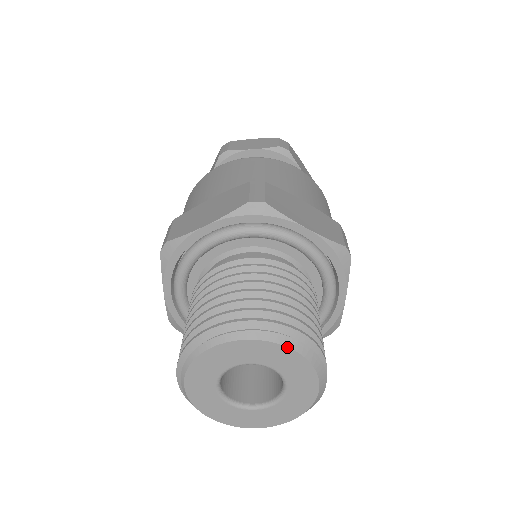
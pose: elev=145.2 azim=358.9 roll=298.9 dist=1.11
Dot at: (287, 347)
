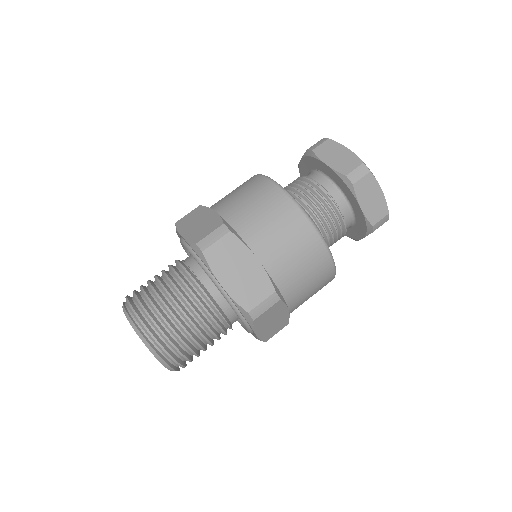
Dot at: (143, 342)
